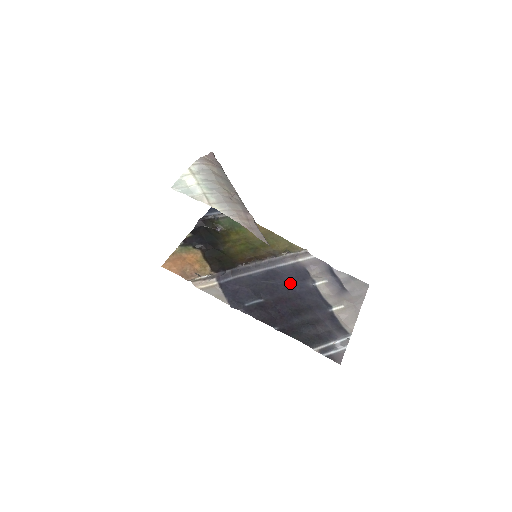
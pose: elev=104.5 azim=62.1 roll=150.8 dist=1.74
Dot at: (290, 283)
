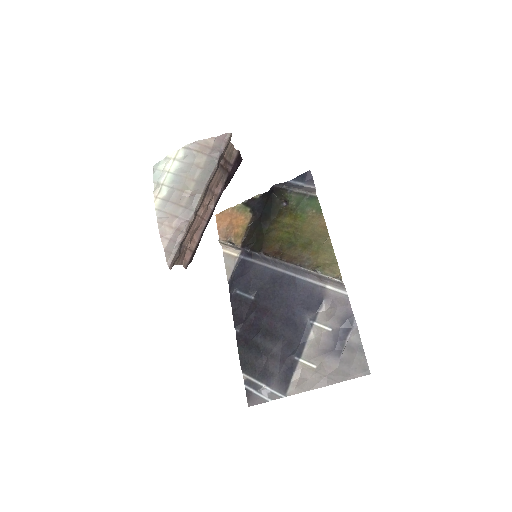
Dot at: (290, 302)
